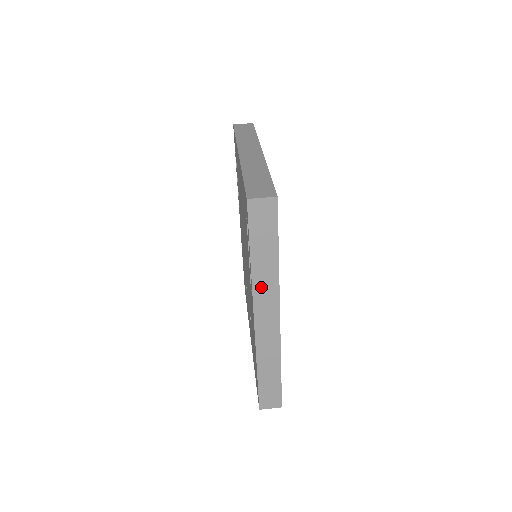
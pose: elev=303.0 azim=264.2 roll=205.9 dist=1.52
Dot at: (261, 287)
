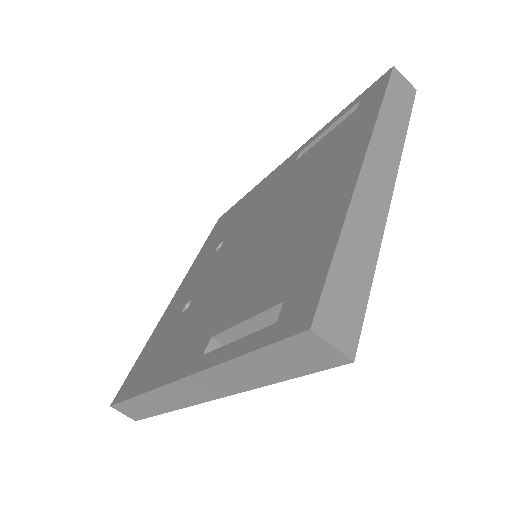
Dot at: (217, 377)
